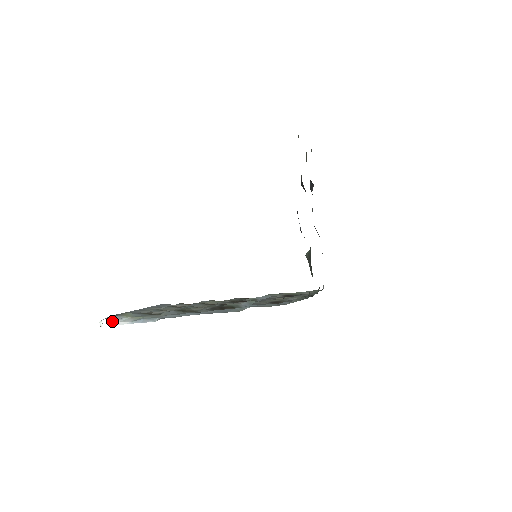
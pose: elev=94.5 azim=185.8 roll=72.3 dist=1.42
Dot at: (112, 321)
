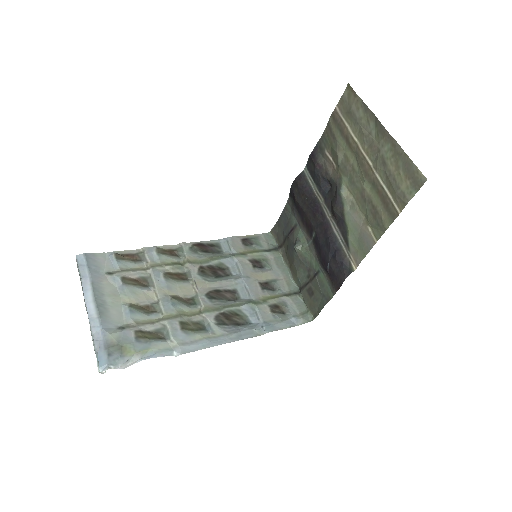
Dot at: (120, 368)
